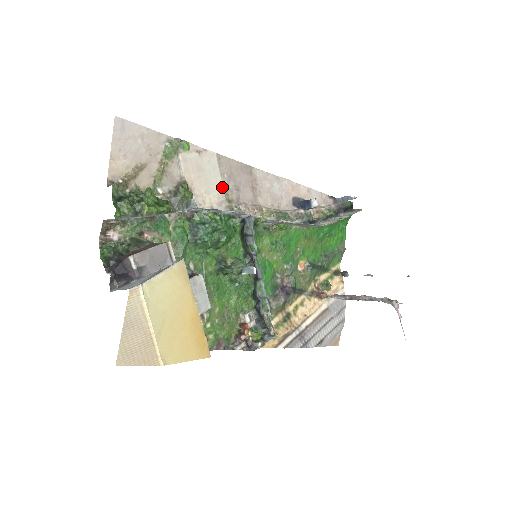
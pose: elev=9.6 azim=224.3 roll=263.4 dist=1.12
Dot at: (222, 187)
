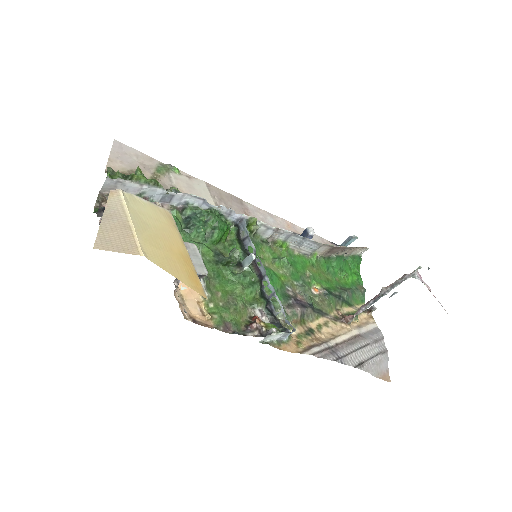
Dot at: (213, 204)
